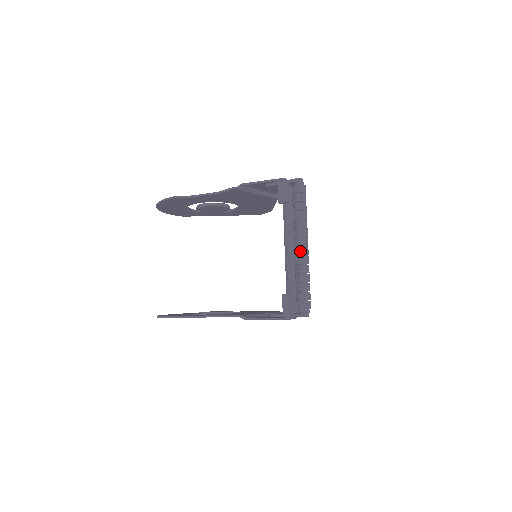
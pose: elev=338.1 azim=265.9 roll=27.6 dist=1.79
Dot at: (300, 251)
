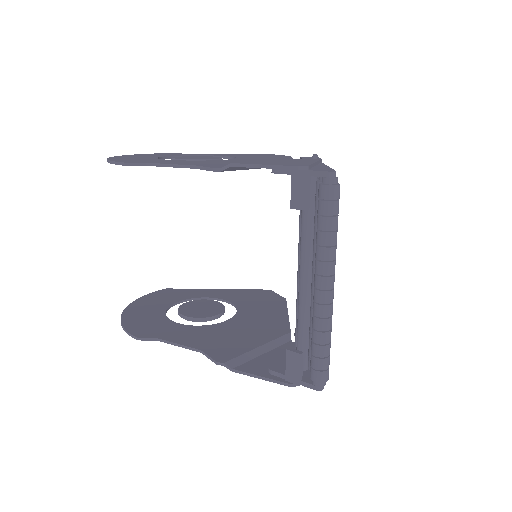
Dot at: (319, 297)
